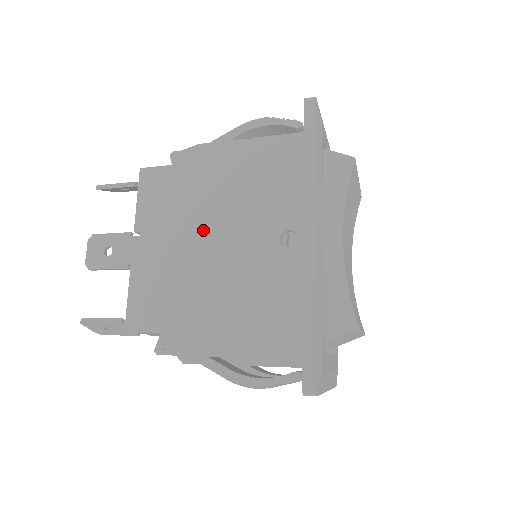
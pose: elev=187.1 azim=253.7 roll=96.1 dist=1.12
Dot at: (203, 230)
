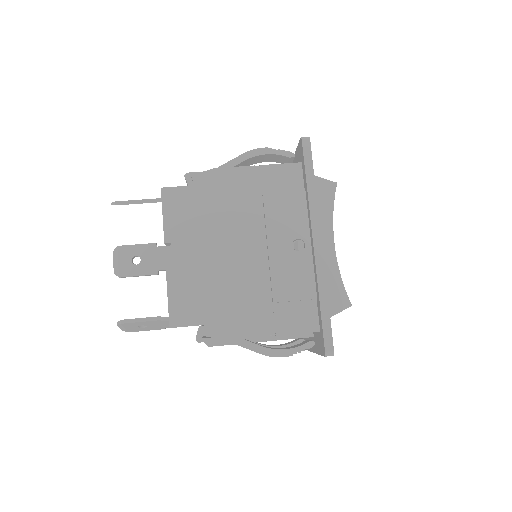
Dot at: (228, 240)
